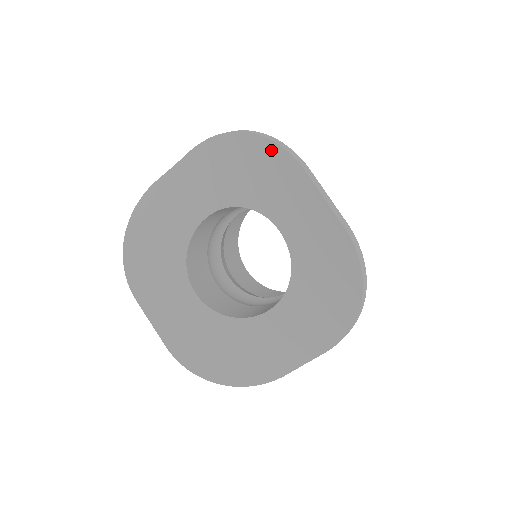
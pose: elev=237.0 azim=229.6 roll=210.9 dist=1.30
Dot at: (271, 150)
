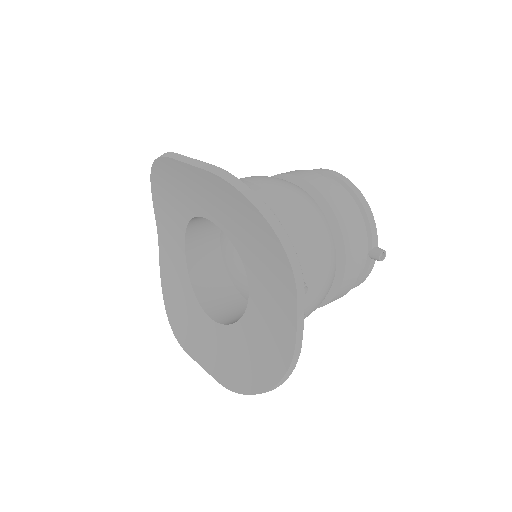
Dot at: (160, 167)
